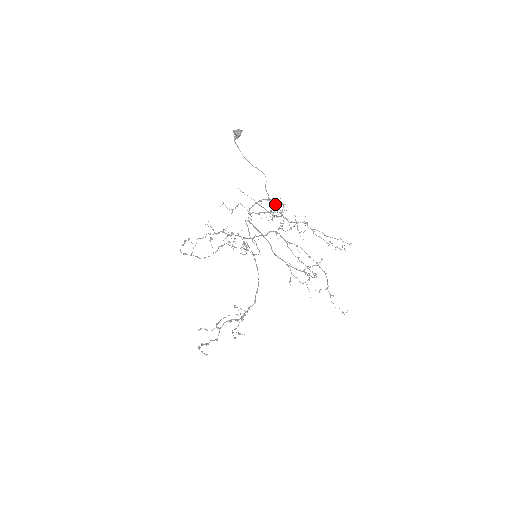
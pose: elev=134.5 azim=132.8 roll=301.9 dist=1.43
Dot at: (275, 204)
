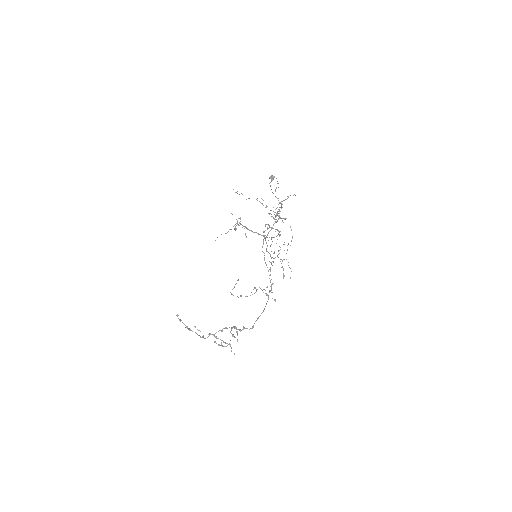
Dot at: occluded
